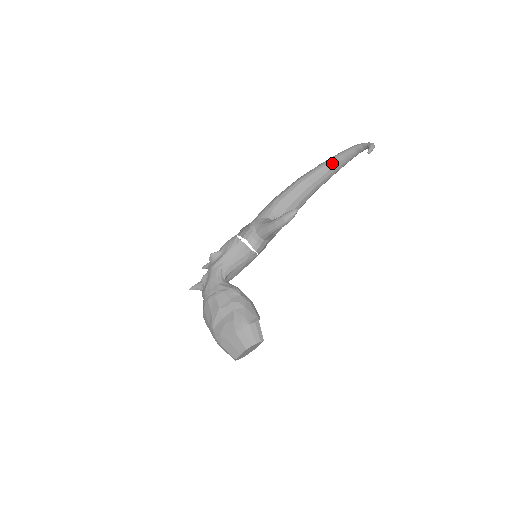
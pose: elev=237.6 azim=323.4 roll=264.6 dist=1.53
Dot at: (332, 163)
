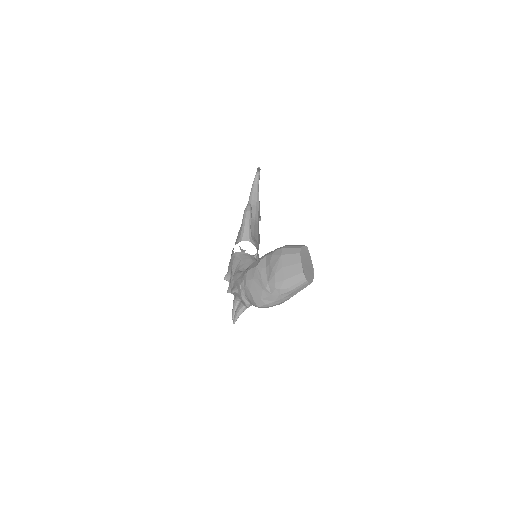
Dot at: (251, 201)
